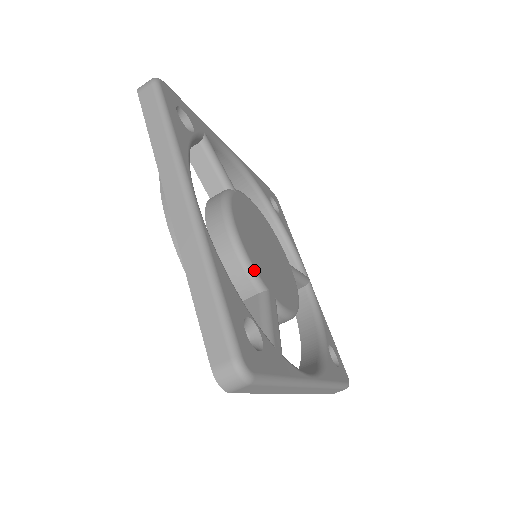
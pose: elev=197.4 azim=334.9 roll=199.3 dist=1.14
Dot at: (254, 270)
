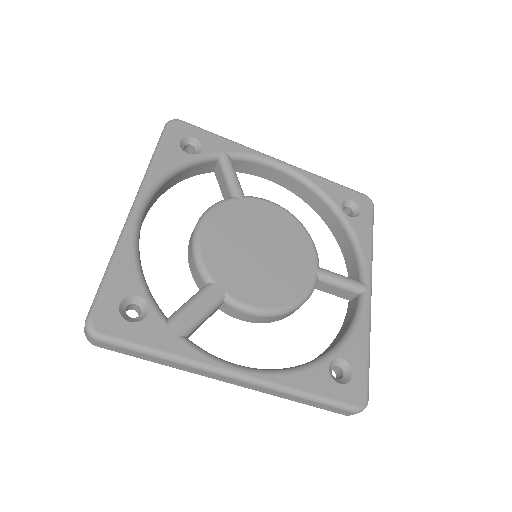
Dot at: (202, 264)
